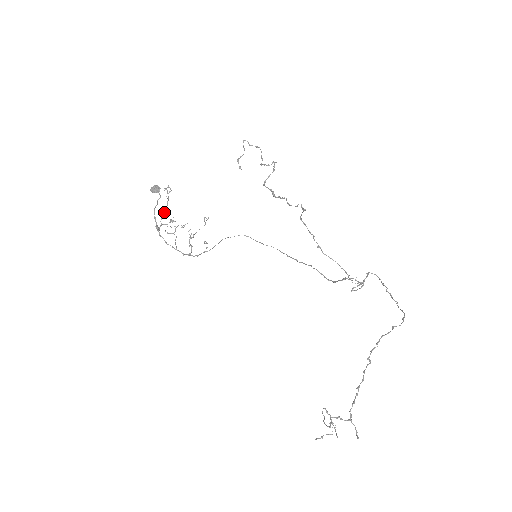
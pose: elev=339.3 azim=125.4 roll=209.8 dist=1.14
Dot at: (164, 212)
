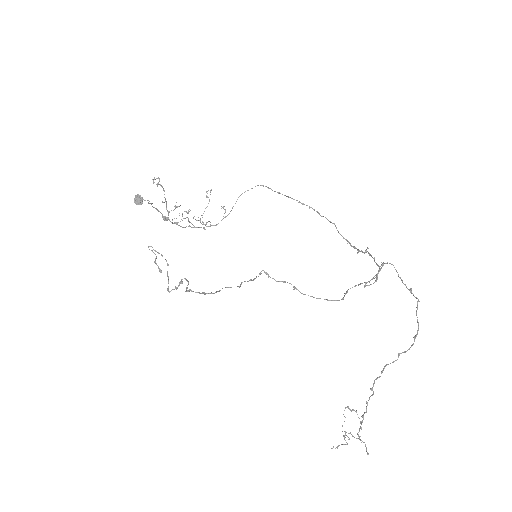
Dot at: (165, 199)
